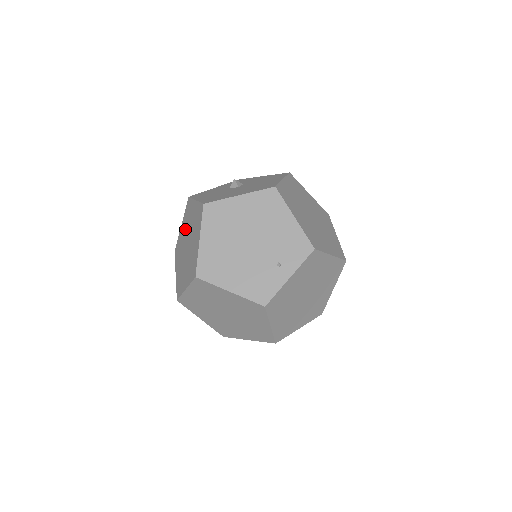
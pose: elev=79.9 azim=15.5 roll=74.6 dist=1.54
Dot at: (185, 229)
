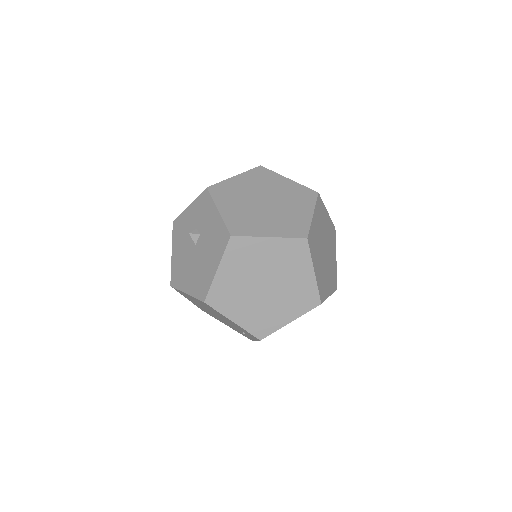
Dot at: occluded
